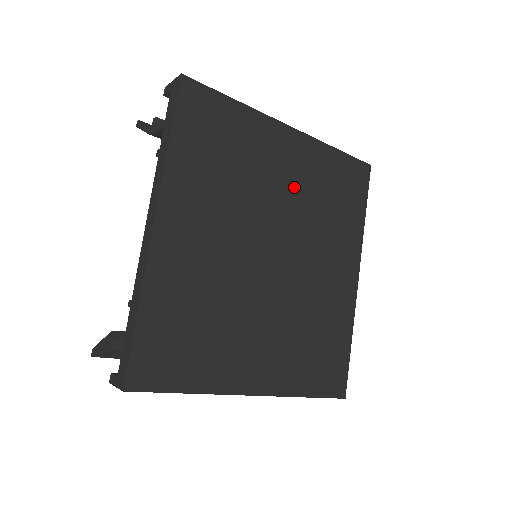
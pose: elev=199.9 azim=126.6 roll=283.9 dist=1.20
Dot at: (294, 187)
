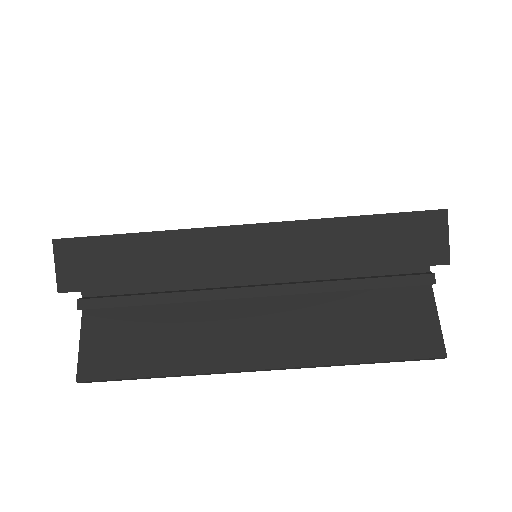
Dot at: occluded
